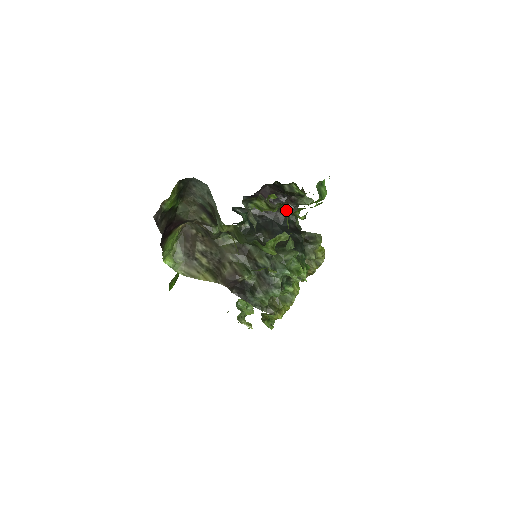
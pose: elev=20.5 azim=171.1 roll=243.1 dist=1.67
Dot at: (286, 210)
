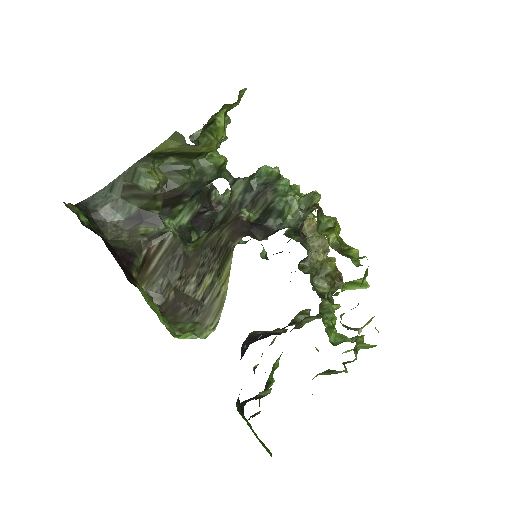
Dot at: occluded
